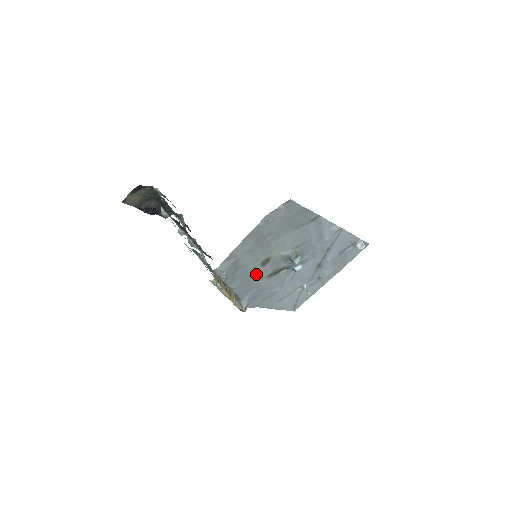
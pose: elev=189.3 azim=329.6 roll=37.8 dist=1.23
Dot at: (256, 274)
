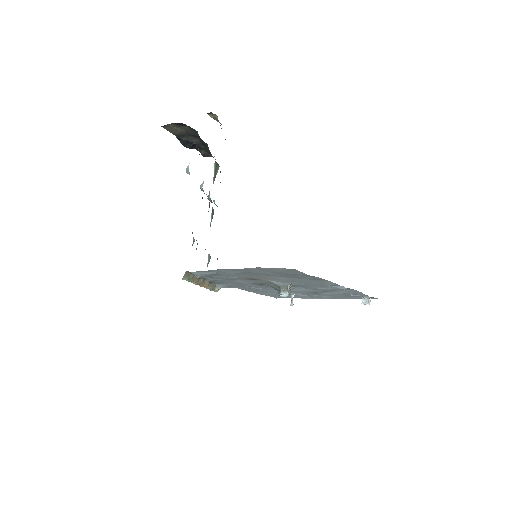
Dot at: (239, 279)
